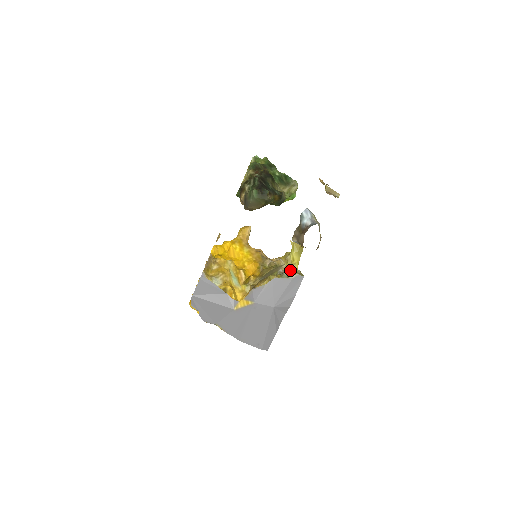
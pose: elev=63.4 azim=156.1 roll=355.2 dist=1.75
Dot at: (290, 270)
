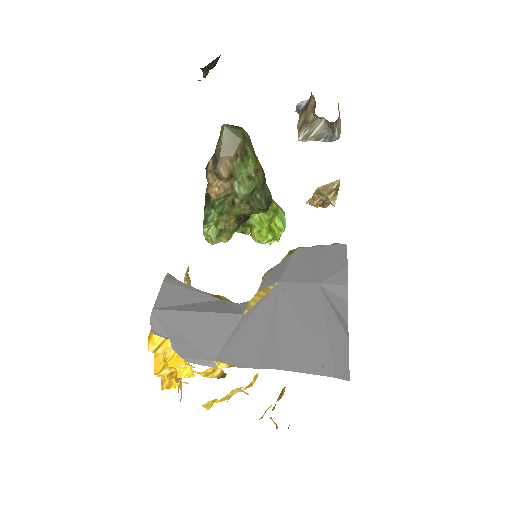
Dot at: occluded
